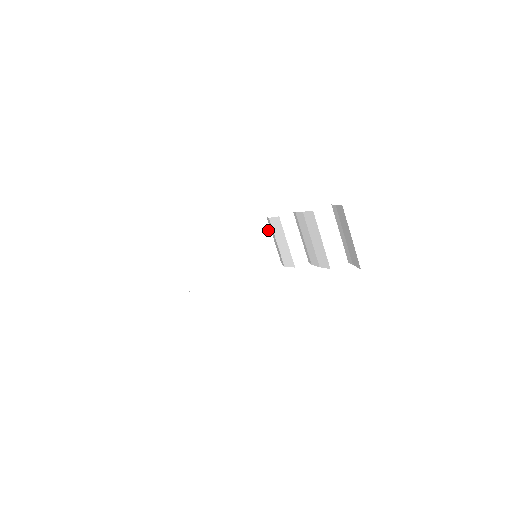
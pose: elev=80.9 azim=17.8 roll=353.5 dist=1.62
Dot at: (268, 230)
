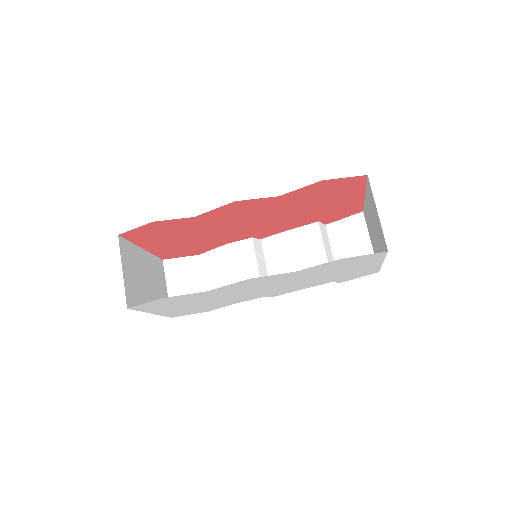
Dot at: (198, 271)
